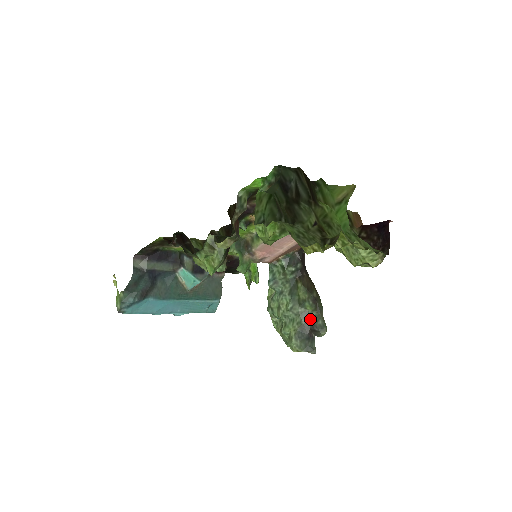
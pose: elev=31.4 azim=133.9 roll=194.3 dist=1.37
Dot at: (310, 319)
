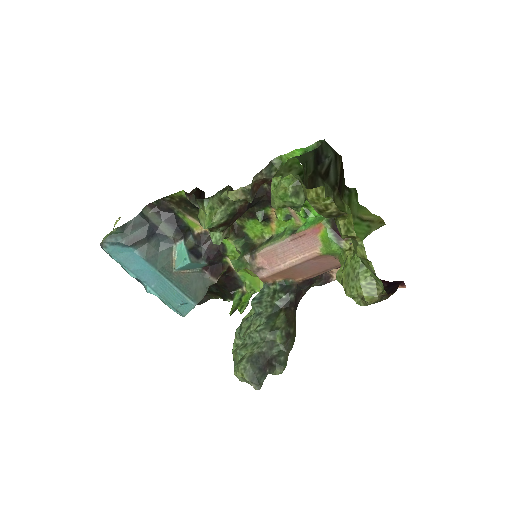
Dot at: (273, 350)
